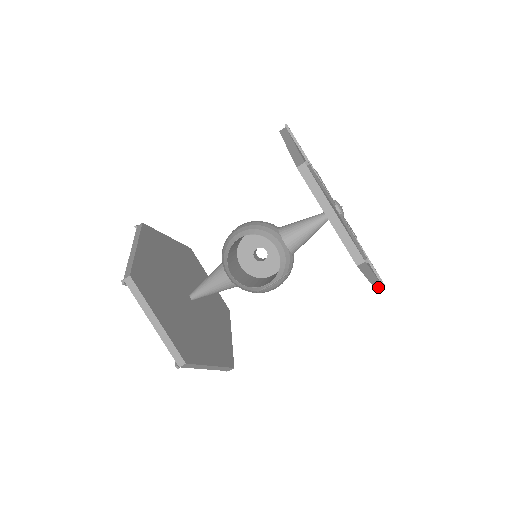
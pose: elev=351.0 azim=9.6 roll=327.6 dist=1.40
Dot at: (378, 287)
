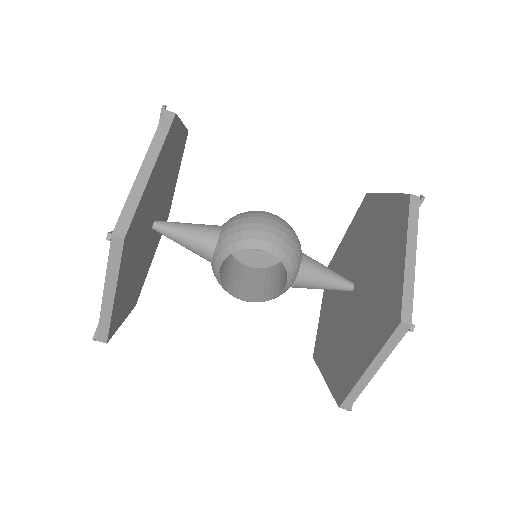
Dot at: occluded
